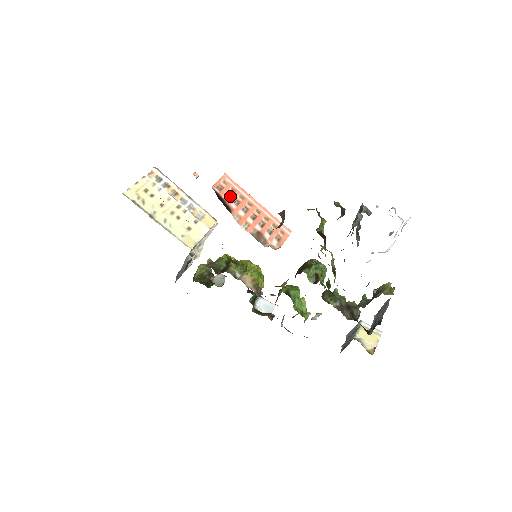
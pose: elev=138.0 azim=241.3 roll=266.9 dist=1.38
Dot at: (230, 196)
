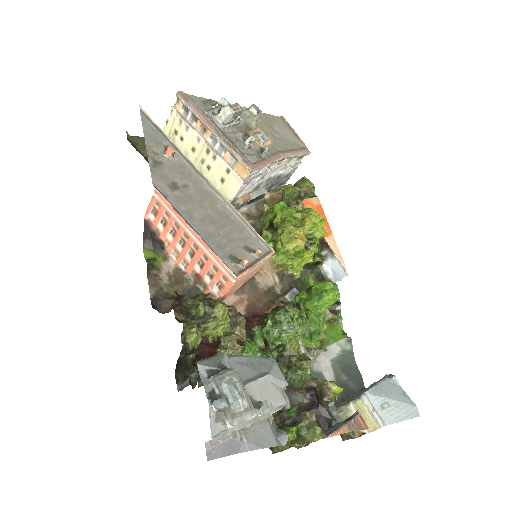
Dot at: (165, 224)
